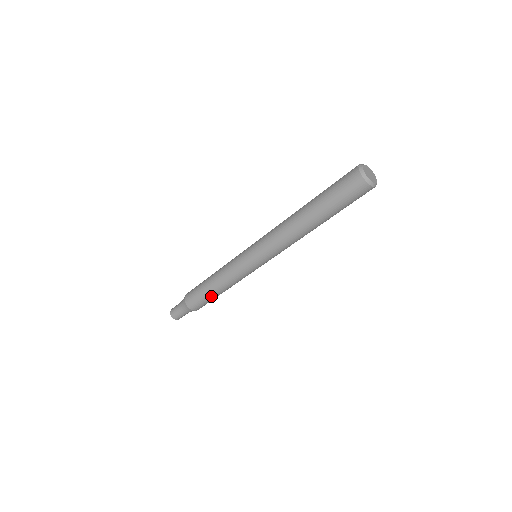
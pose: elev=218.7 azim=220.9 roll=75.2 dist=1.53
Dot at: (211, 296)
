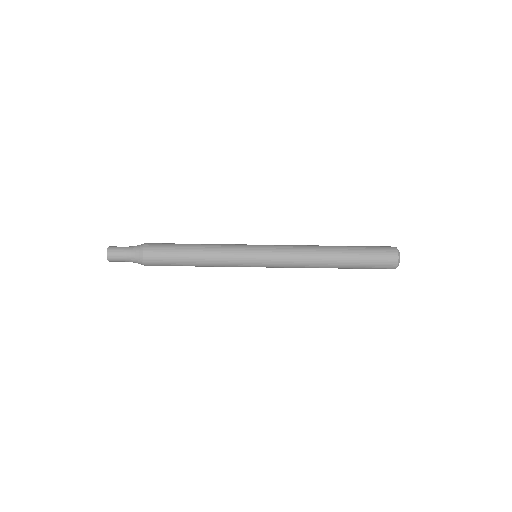
Dot at: (180, 259)
